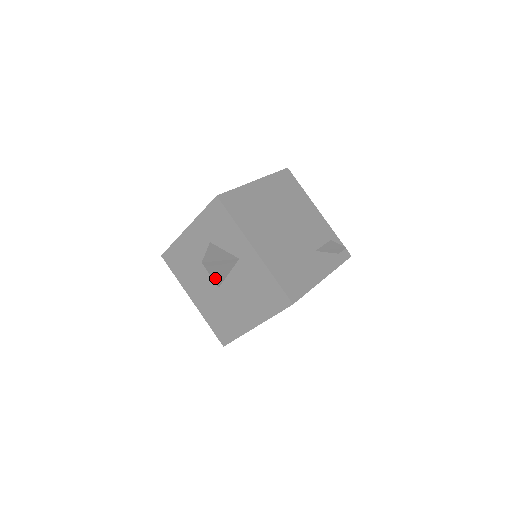
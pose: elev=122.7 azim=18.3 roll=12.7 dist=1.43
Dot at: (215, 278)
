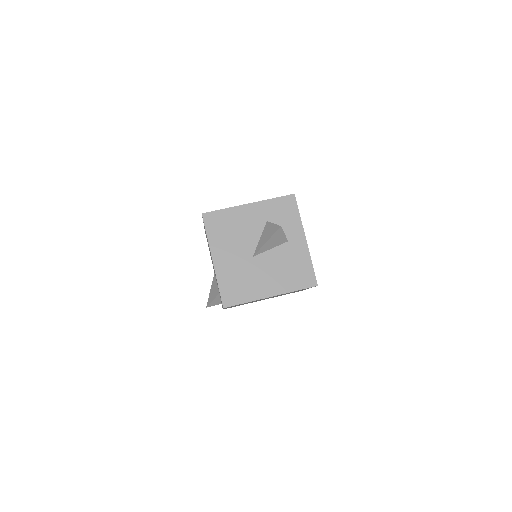
Dot at: (264, 246)
